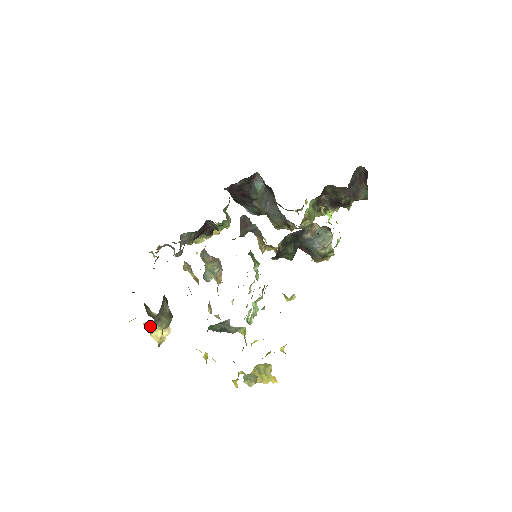
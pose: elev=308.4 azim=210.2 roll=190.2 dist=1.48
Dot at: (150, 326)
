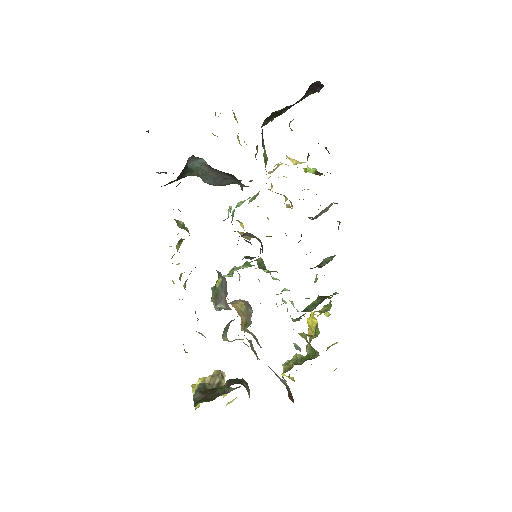
Dot at: (231, 402)
